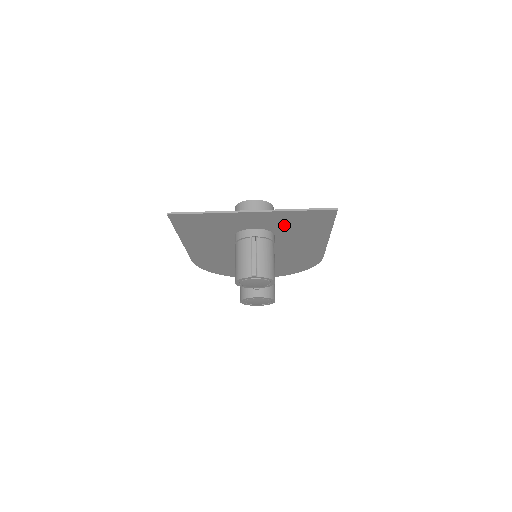
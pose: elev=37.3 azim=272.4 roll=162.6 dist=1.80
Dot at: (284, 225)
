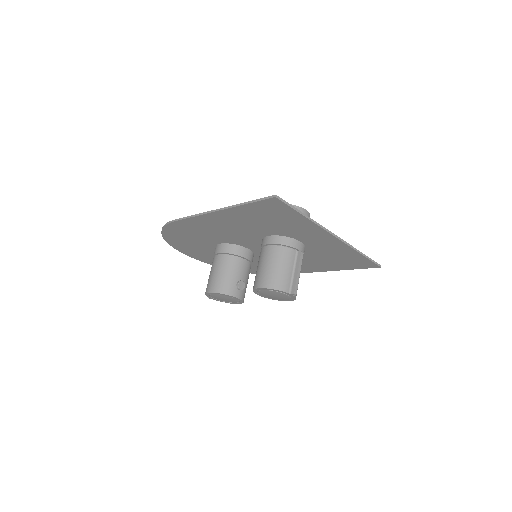
Dot at: (325, 252)
